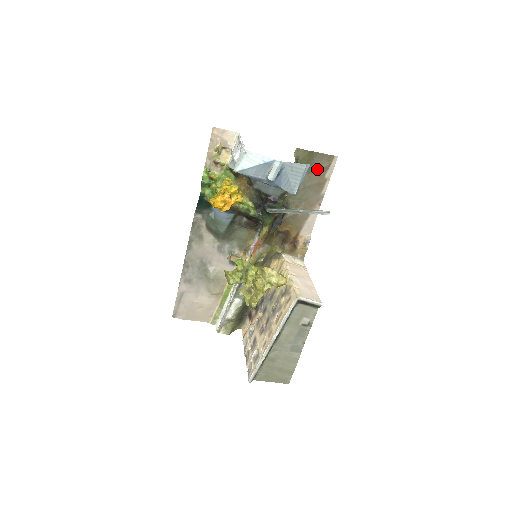
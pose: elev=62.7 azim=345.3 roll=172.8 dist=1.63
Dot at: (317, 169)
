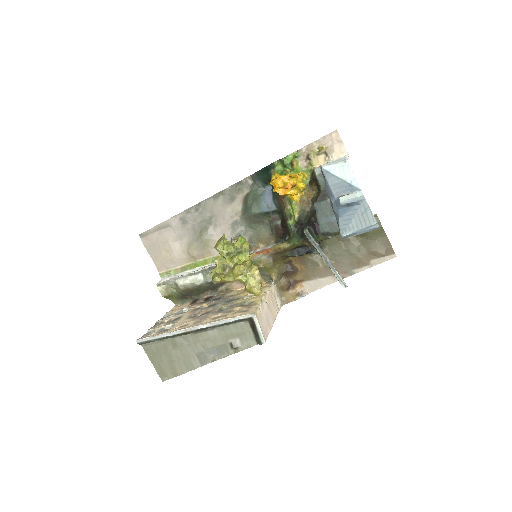
Dot at: (372, 248)
